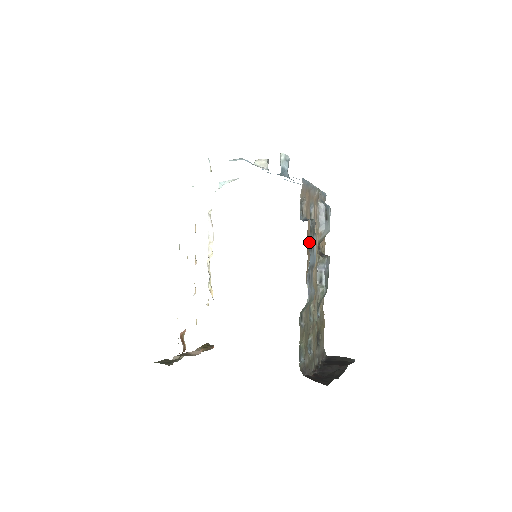
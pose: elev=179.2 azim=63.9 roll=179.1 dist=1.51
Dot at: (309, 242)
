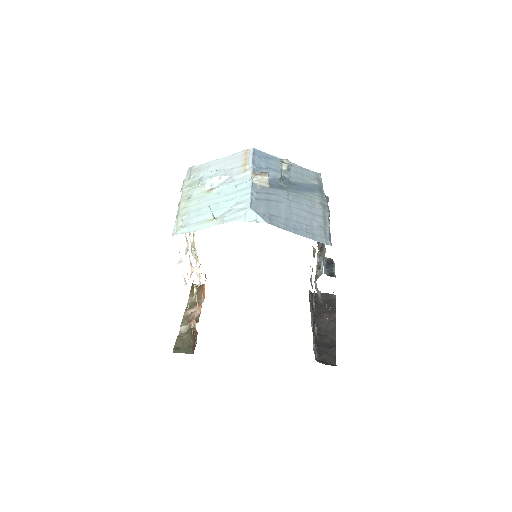
Dot at: occluded
